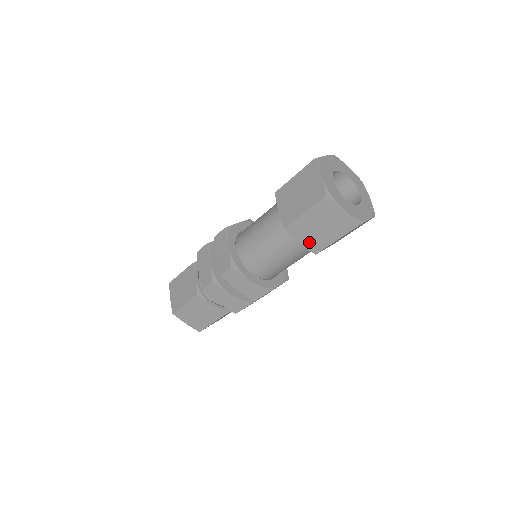
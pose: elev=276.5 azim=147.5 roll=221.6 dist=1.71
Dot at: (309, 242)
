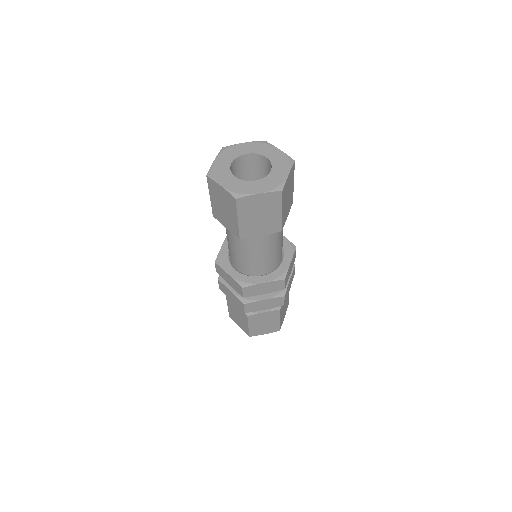
Dot at: (267, 230)
